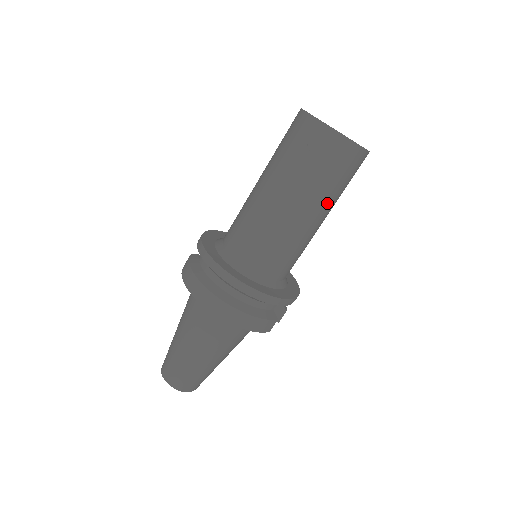
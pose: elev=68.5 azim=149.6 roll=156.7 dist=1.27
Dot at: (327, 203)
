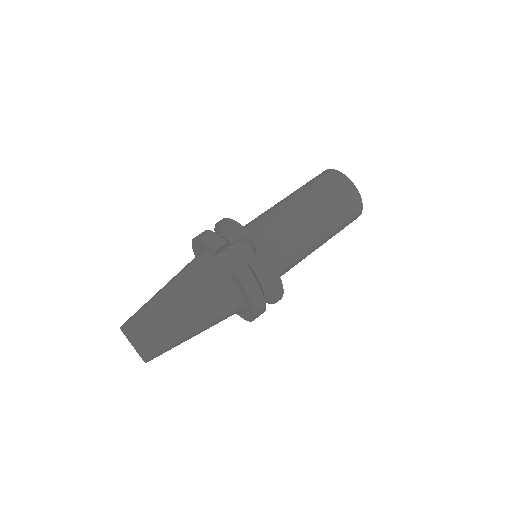
Dot at: (306, 195)
